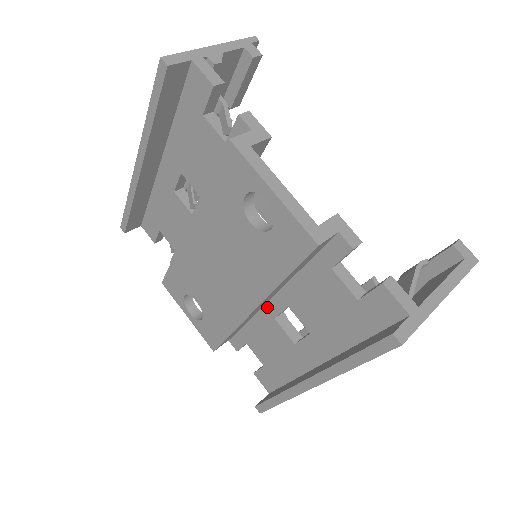
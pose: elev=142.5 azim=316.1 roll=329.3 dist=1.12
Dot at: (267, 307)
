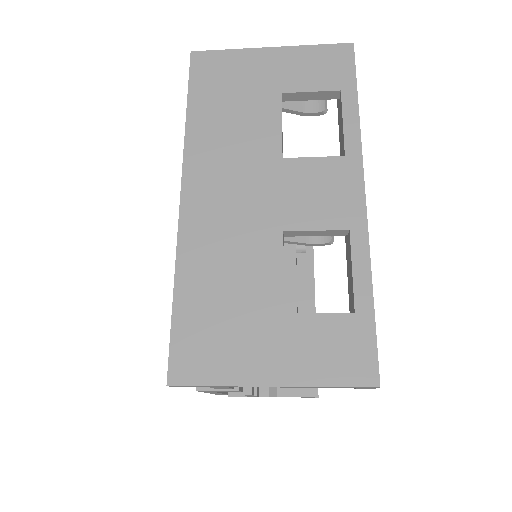
Dot at: occluded
